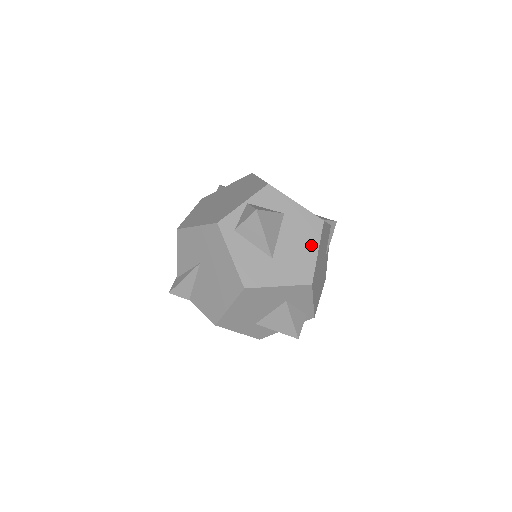
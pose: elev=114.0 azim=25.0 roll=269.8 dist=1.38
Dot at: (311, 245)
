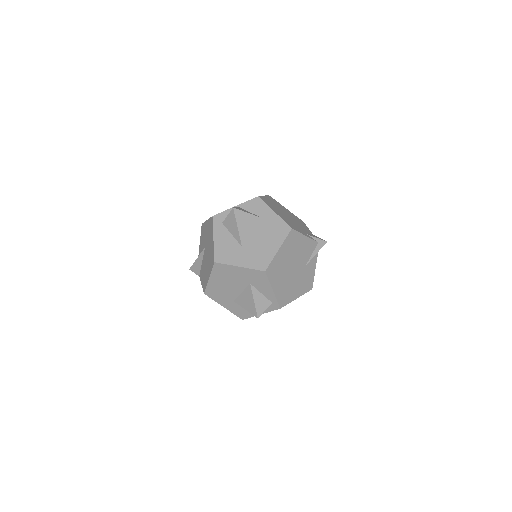
Dot at: (275, 244)
